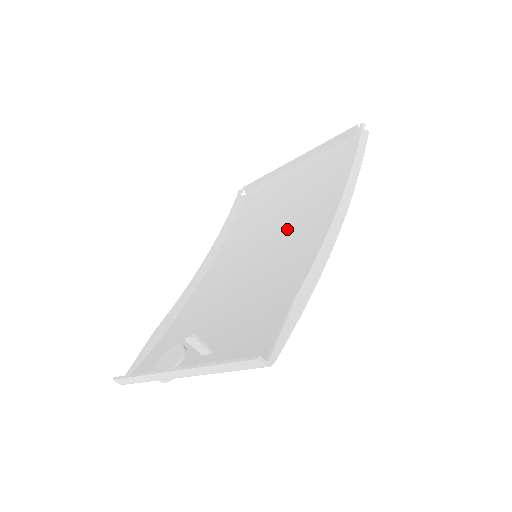
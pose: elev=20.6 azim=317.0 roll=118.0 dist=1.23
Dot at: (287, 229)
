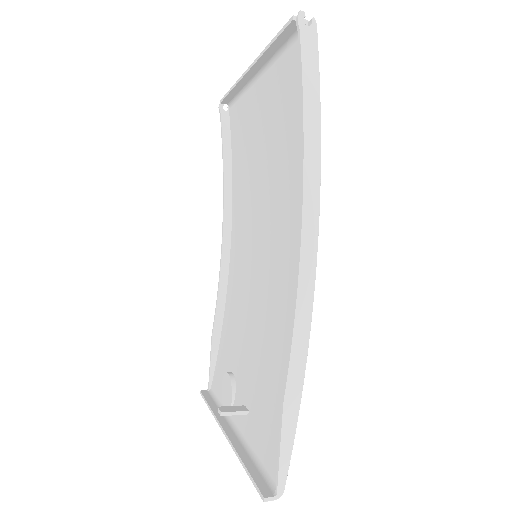
Dot at: (273, 215)
